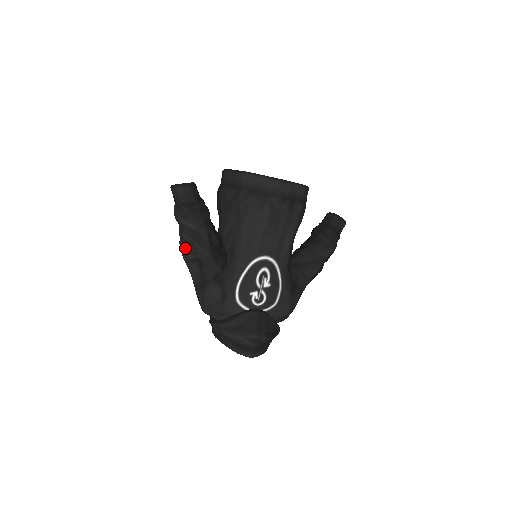
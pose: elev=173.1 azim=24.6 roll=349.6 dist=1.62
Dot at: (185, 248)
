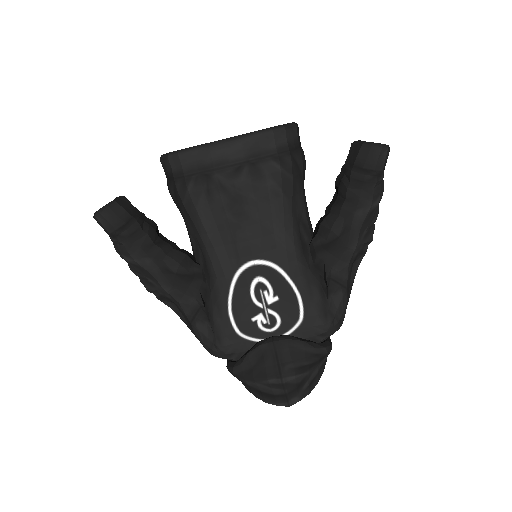
Dot at: occluded
